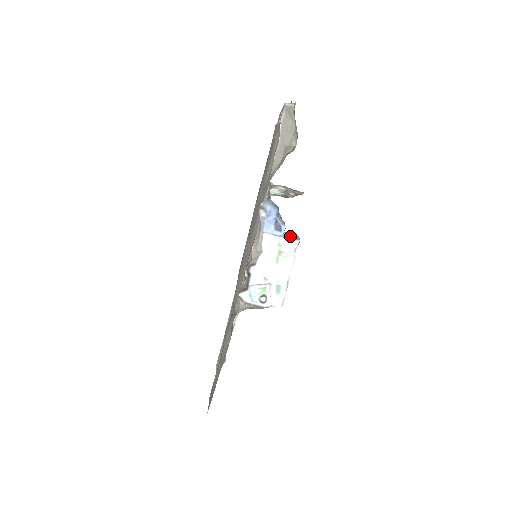
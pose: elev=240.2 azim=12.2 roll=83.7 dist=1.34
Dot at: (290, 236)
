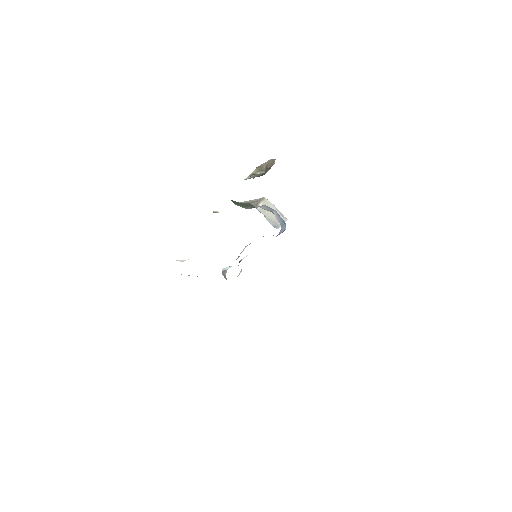
Dot at: occluded
